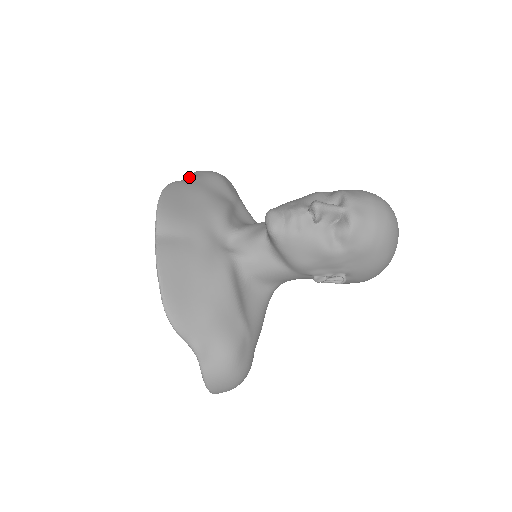
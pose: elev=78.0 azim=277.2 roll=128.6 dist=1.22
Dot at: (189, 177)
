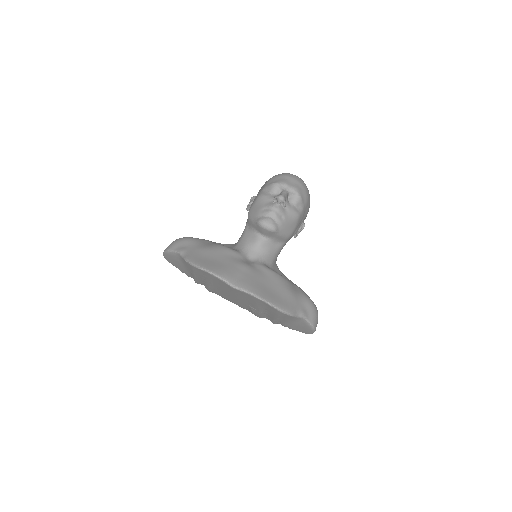
Dot at: (182, 252)
